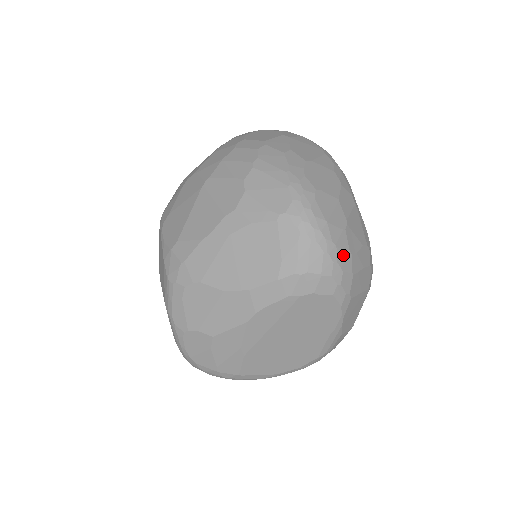
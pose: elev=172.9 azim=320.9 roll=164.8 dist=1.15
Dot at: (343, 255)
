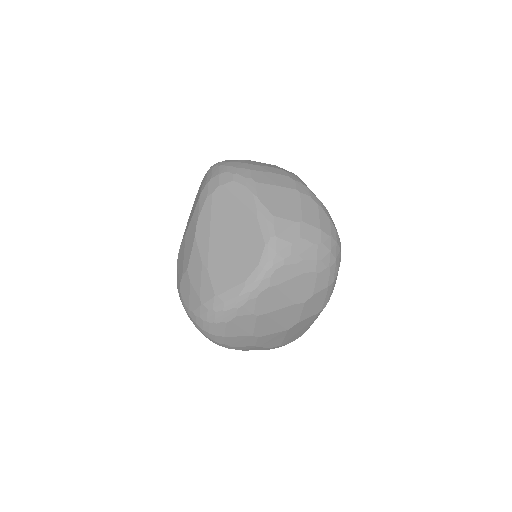
Dot at: (237, 164)
